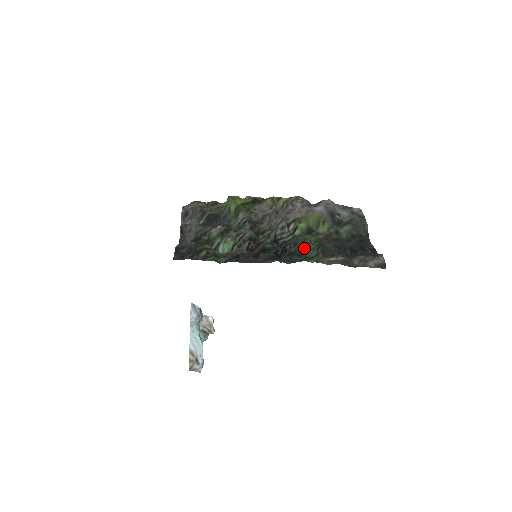
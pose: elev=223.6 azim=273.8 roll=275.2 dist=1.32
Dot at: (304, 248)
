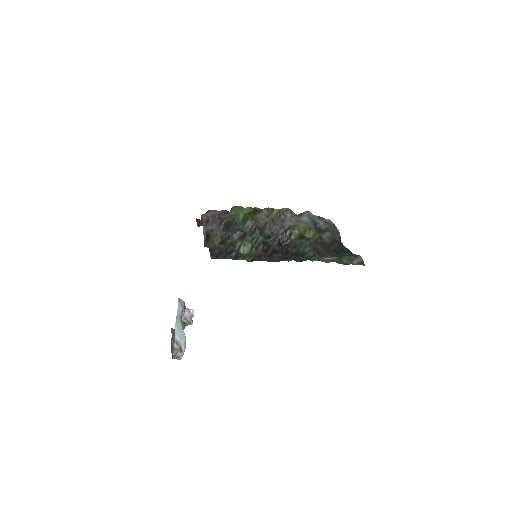
Dot at: (302, 250)
